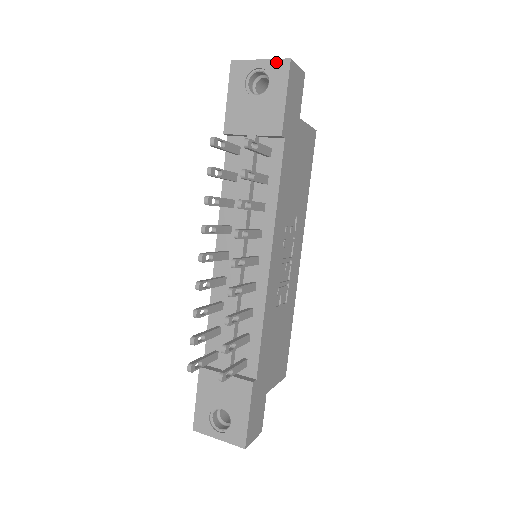
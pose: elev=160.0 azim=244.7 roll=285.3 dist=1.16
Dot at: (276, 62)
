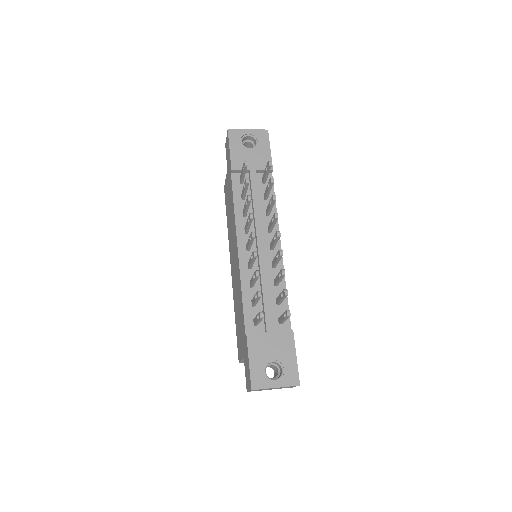
Dot at: (259, 131)
